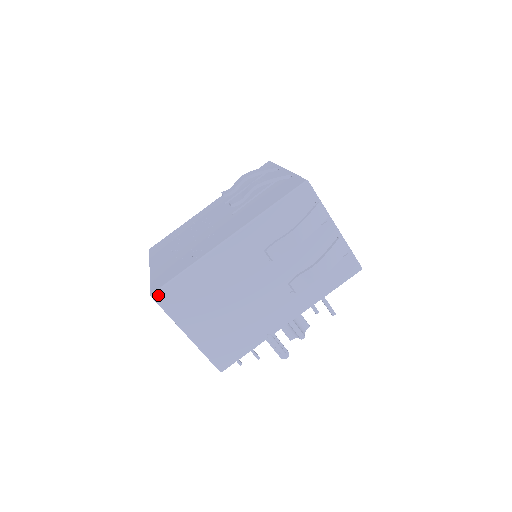
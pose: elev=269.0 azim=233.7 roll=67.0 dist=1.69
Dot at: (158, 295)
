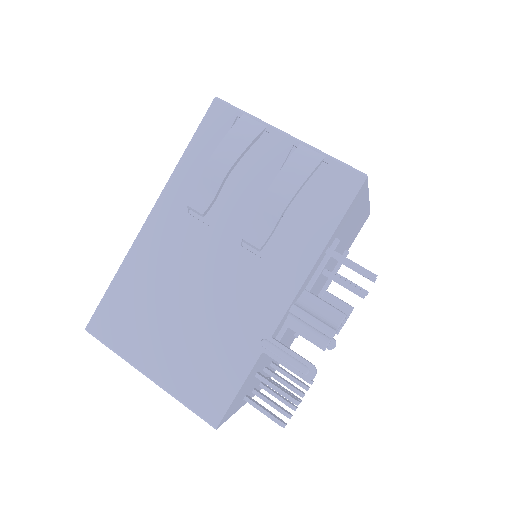
Dot at: (92, 325)
